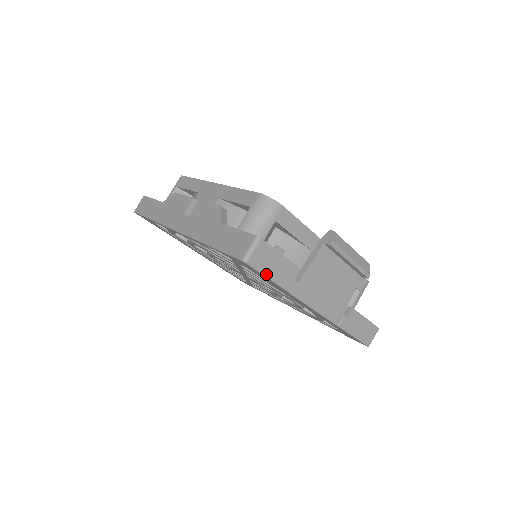
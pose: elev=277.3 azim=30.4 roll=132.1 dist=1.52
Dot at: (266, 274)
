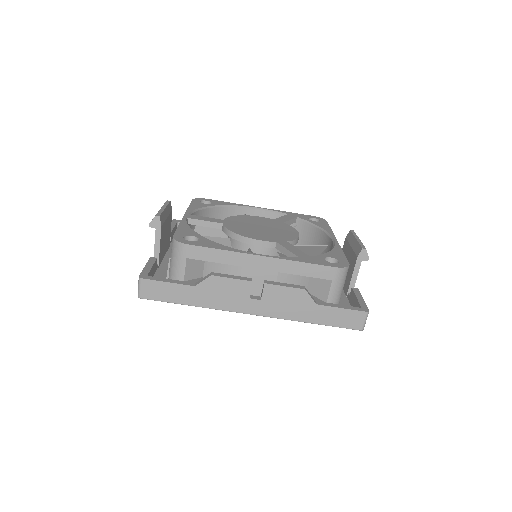
Dot at: occluded
